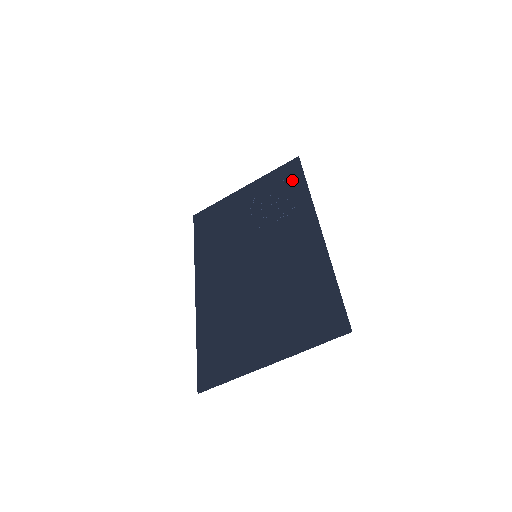
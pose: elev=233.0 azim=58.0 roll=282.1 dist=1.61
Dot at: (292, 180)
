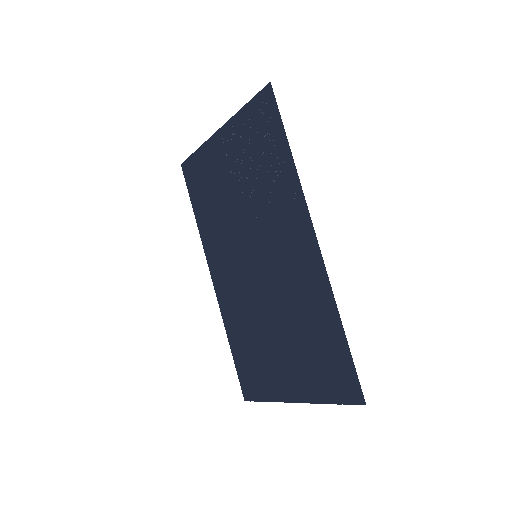
Dot at: (270, 134)
